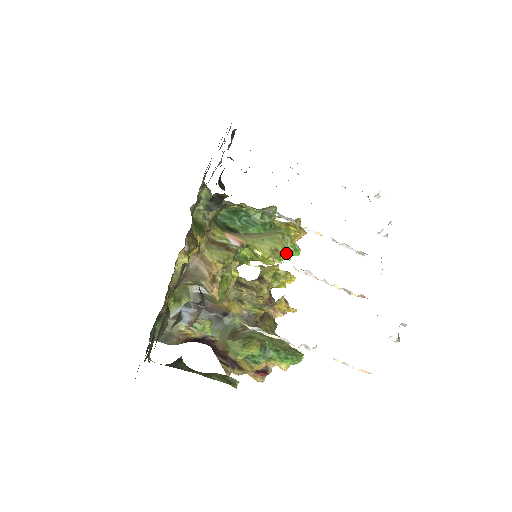
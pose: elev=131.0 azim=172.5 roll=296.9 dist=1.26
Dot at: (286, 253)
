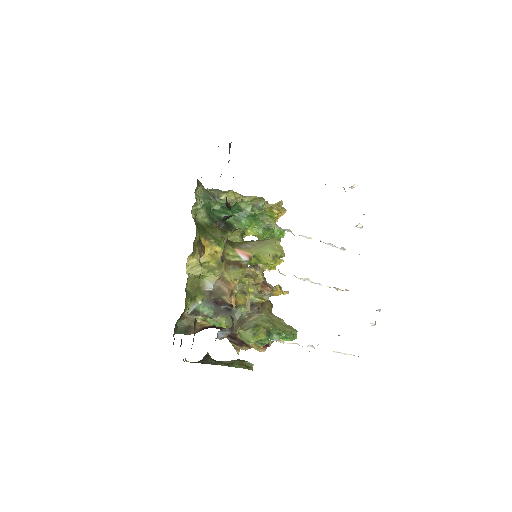
Dot at: (283, 256)
